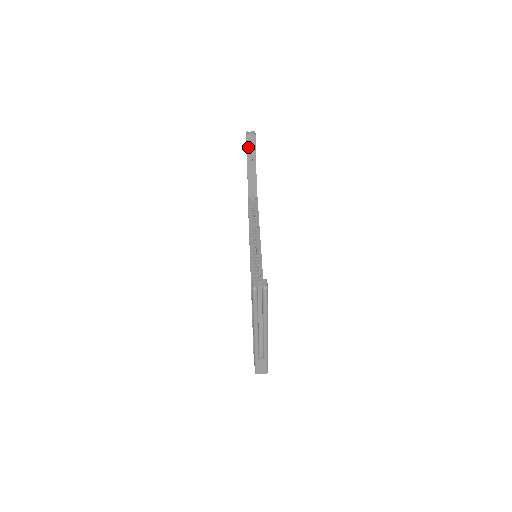
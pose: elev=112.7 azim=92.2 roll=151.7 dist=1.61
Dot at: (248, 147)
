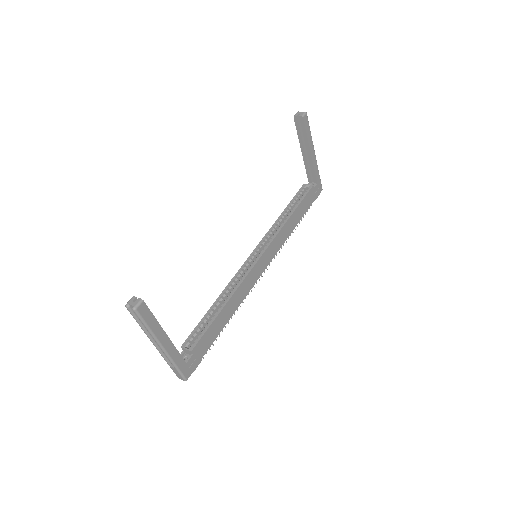
Dot at: (298, 129)
